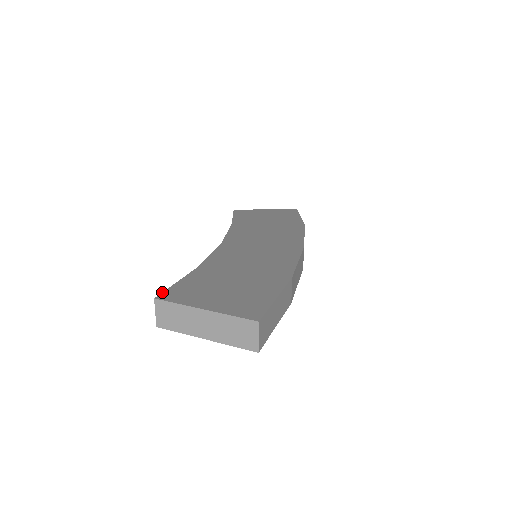
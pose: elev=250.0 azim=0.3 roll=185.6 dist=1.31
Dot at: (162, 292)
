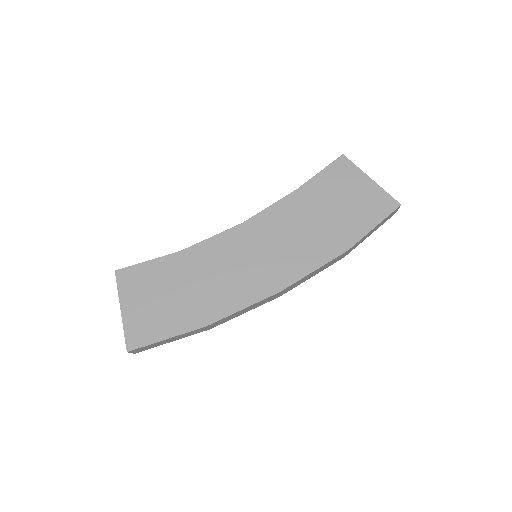
Dot at: (125, 267)
